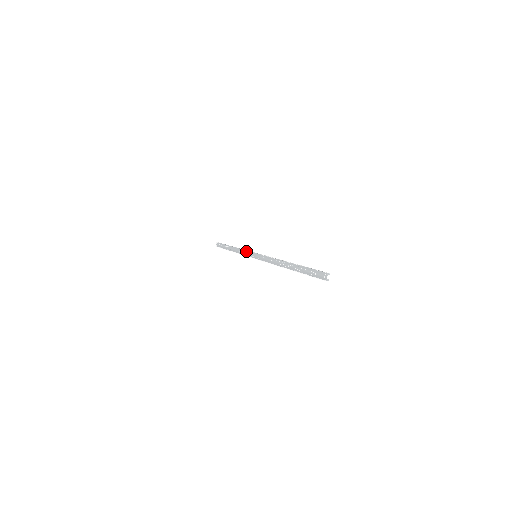
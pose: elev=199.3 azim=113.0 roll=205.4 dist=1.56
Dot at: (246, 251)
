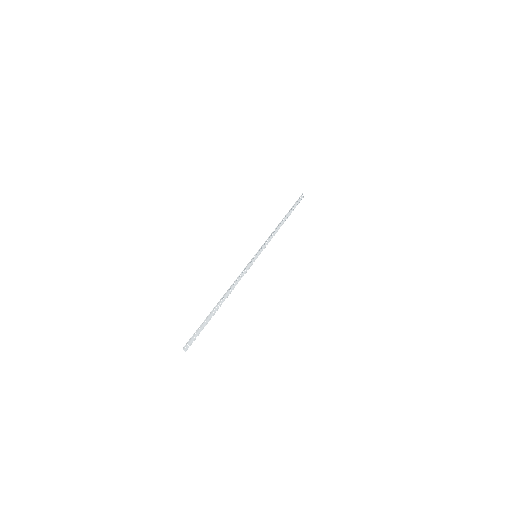
Dot at: (265, 241)
